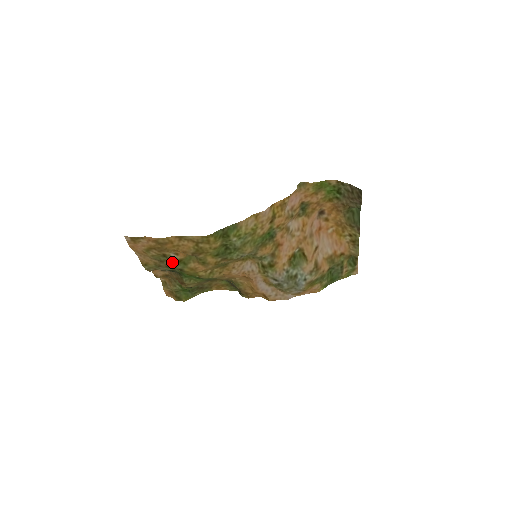
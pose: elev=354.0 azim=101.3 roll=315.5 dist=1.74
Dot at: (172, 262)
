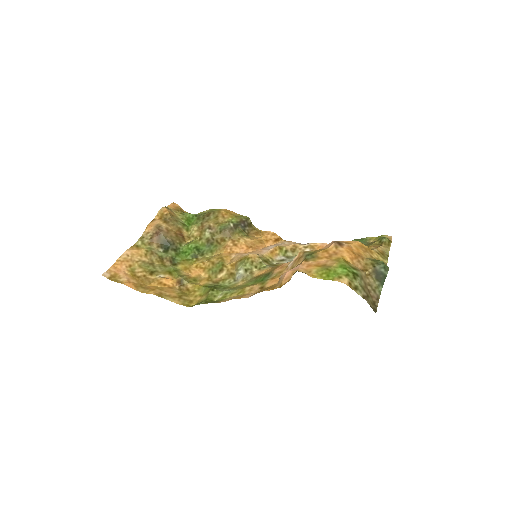
Dot at: (162, 269)
